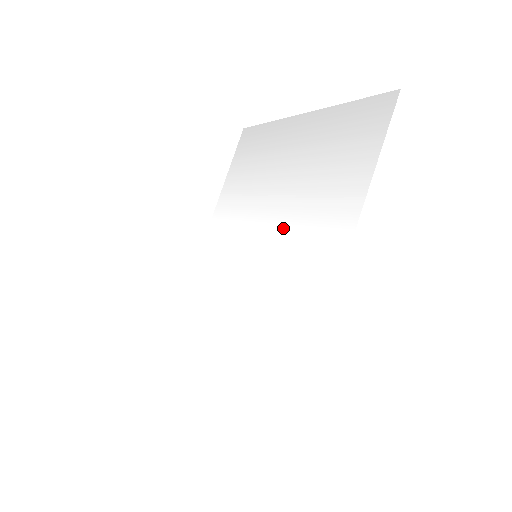
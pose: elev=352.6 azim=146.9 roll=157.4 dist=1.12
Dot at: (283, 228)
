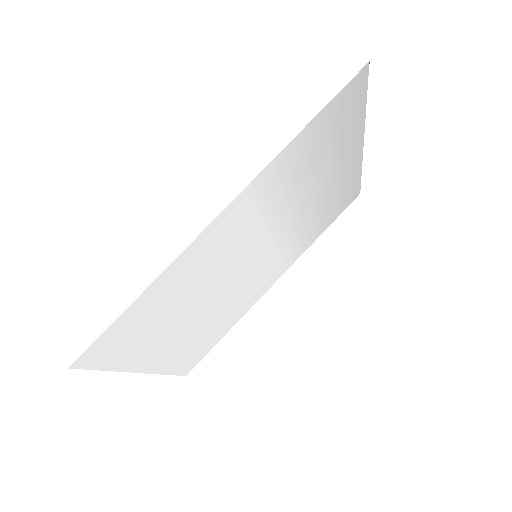
Dot at: (273, 223)
